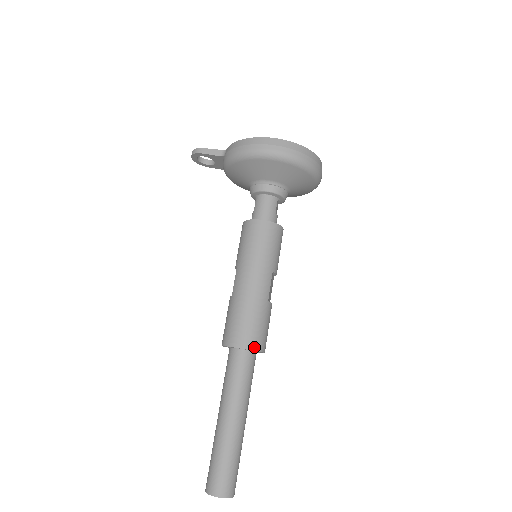
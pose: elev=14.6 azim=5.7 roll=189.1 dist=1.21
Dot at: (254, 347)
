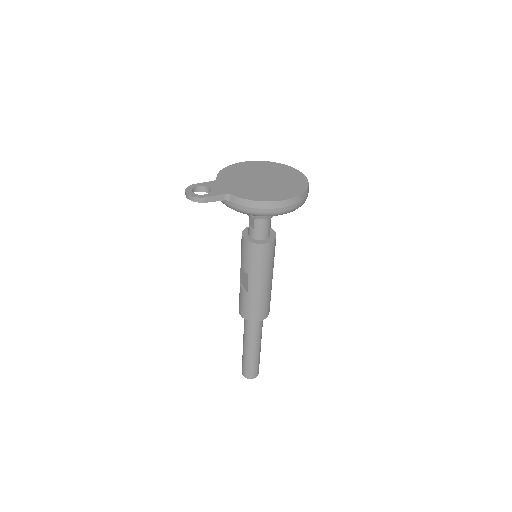
Dot at: occluded
